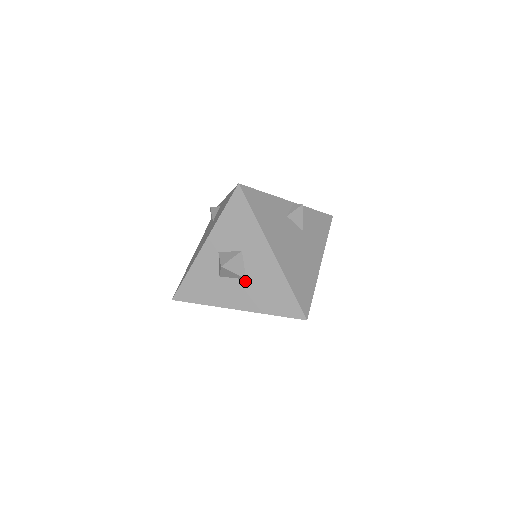
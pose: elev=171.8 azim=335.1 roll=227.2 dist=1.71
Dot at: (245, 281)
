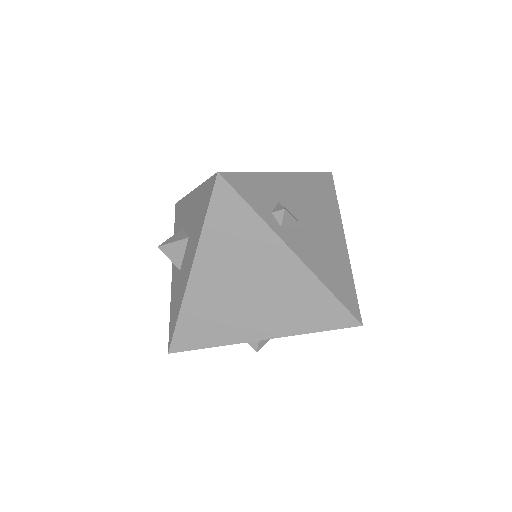
Dot at: (188, 240)
